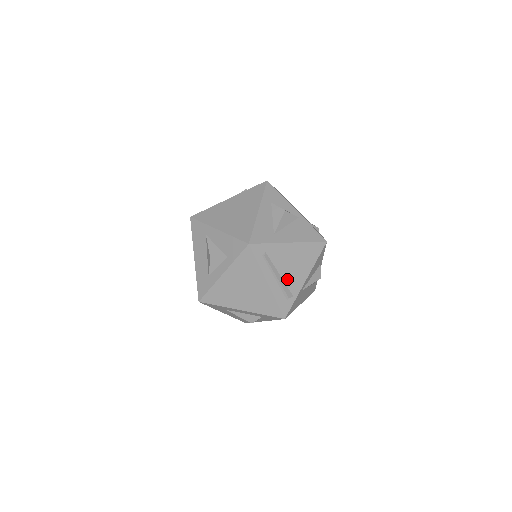
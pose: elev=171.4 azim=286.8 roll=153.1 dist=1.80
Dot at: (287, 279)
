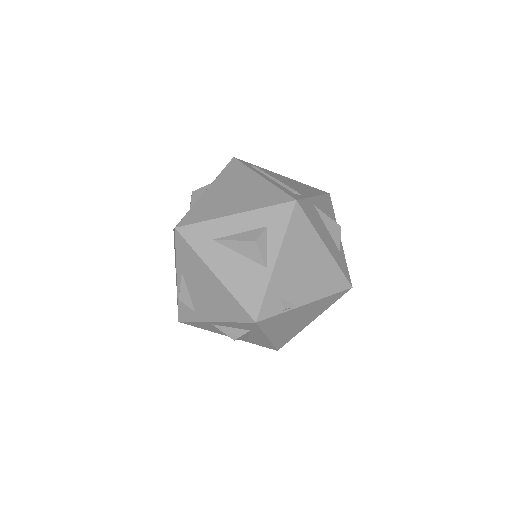
Dot at: occluded
